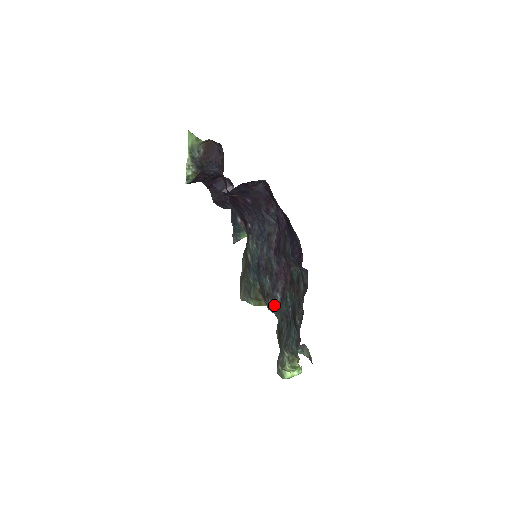
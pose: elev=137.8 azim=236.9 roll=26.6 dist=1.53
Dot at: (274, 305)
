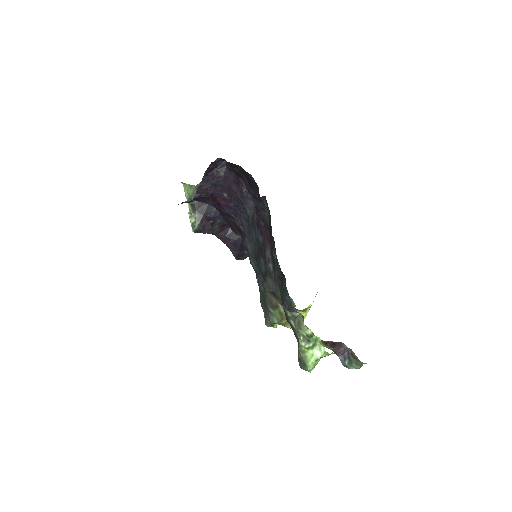
Dot at: (270, 279)
